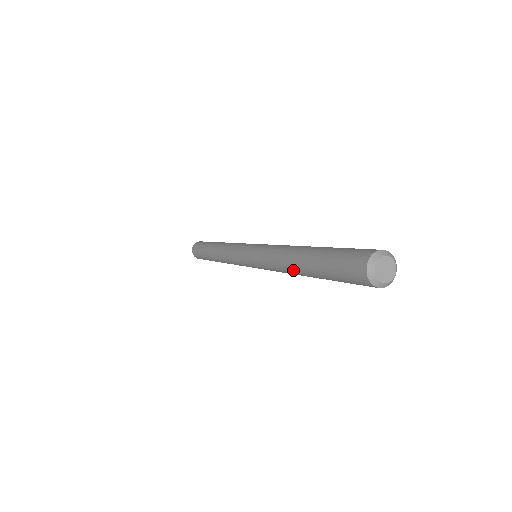
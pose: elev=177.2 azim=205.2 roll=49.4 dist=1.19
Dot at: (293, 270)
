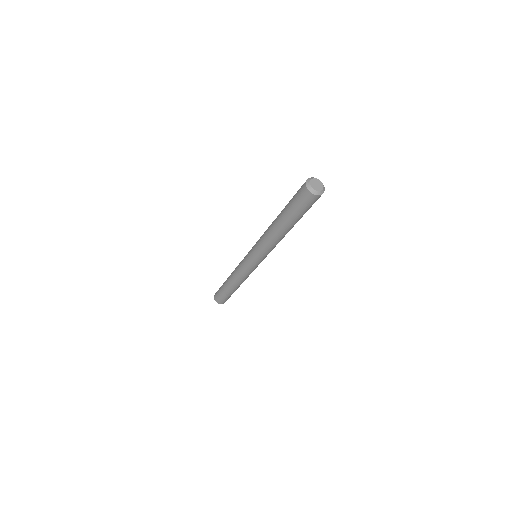
Dot at: (273, 225)
